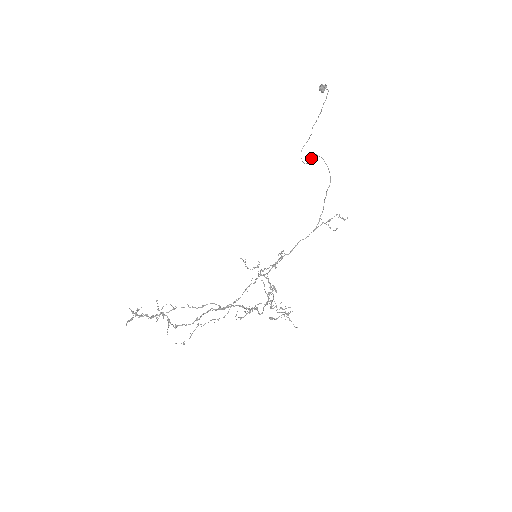
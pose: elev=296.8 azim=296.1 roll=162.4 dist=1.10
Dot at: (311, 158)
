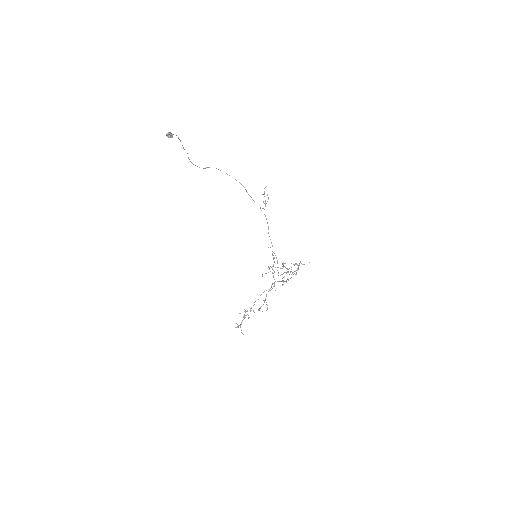
Dot at: occluded
